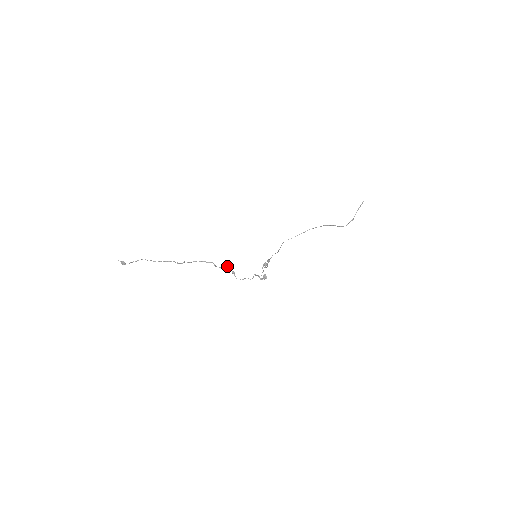
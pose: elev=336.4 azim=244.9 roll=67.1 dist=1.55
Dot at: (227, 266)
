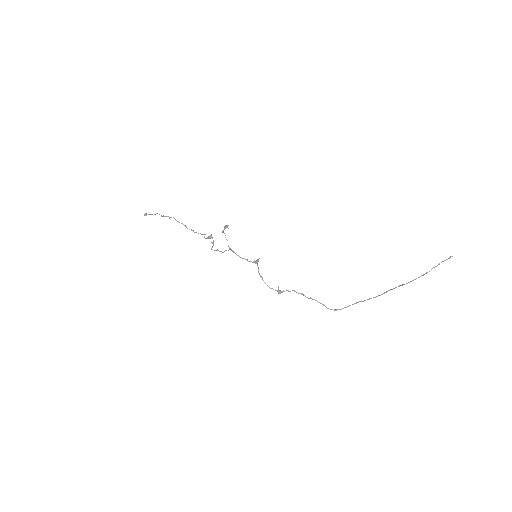
Dot at: occluded
